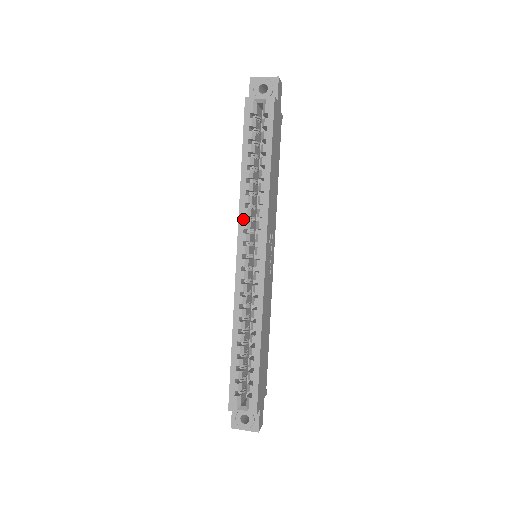
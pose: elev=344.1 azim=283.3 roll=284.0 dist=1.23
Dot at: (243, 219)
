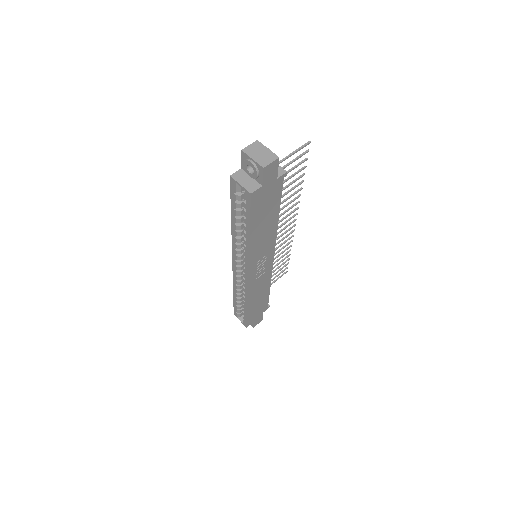
Dot at: (234, 248)
